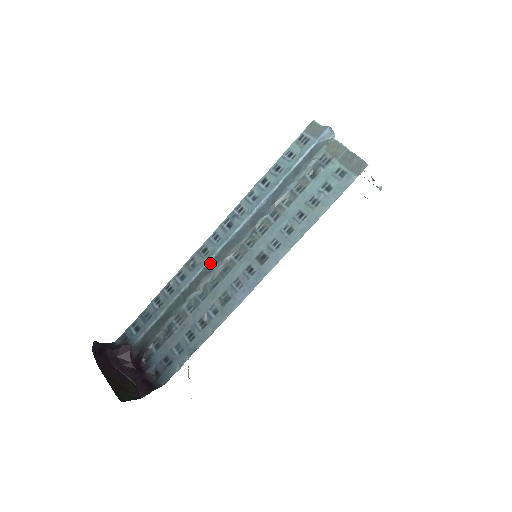
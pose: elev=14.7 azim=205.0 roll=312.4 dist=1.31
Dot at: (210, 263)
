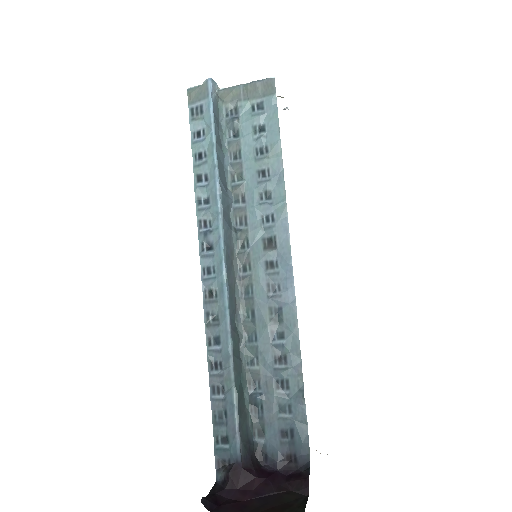
Dot at: (229, 298)
